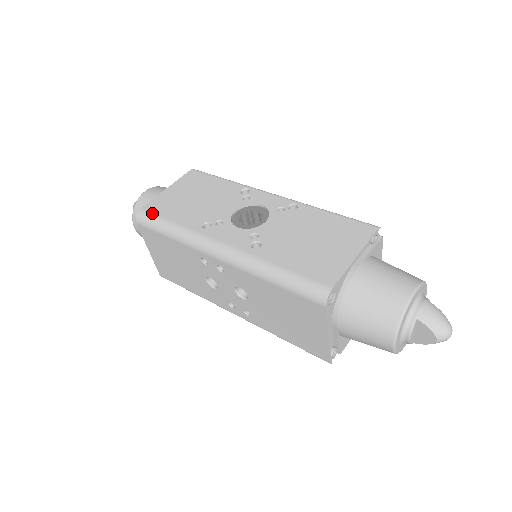
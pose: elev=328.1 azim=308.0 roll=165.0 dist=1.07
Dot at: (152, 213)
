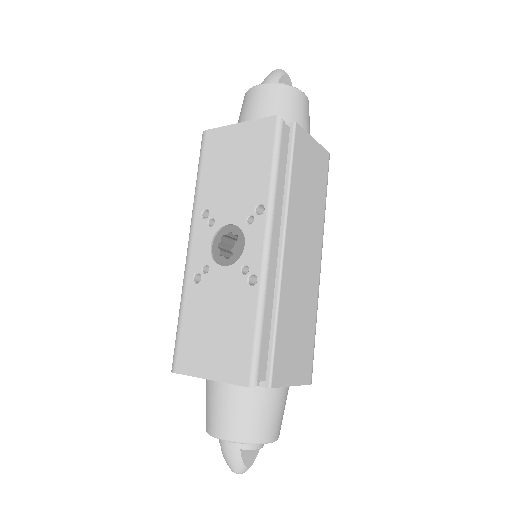
Dot at: (204, 147)
